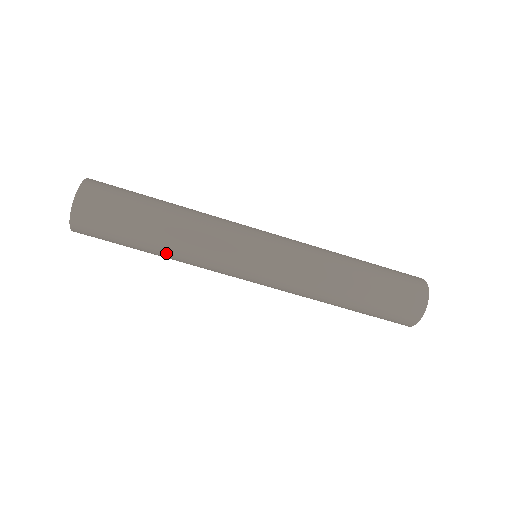
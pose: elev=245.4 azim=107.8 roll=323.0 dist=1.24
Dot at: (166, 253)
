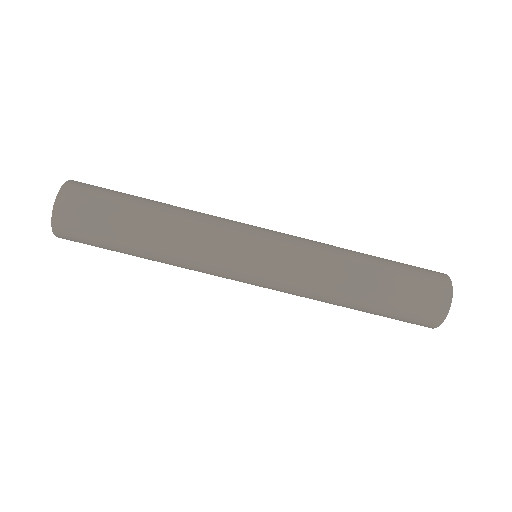
Dot at: (156, 257)
